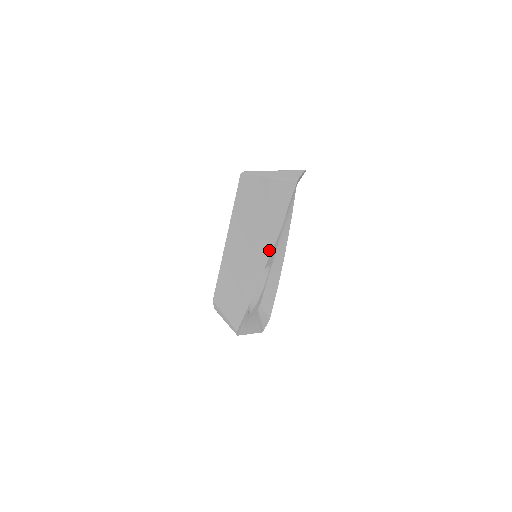
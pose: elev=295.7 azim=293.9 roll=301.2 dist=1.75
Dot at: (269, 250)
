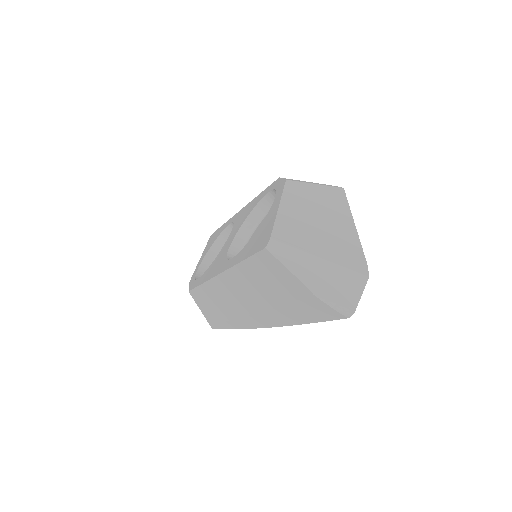
Dot at: (277, 324)
